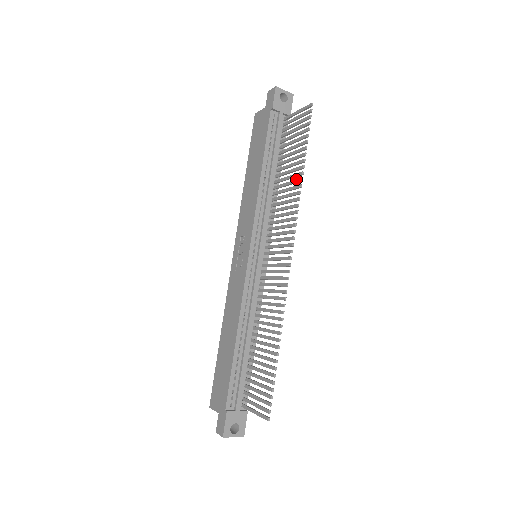
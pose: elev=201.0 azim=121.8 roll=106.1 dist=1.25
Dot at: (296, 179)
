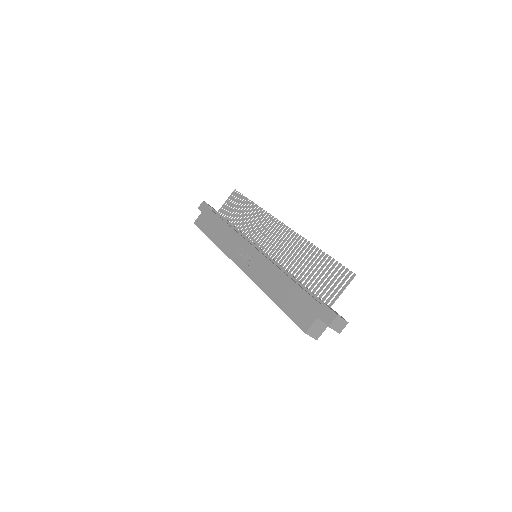
Dot at: (253, 210)
